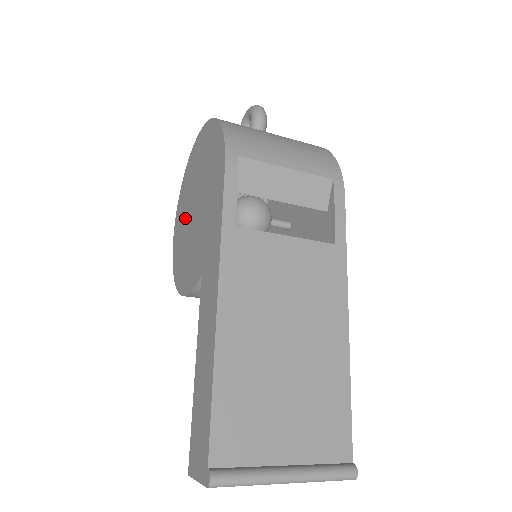
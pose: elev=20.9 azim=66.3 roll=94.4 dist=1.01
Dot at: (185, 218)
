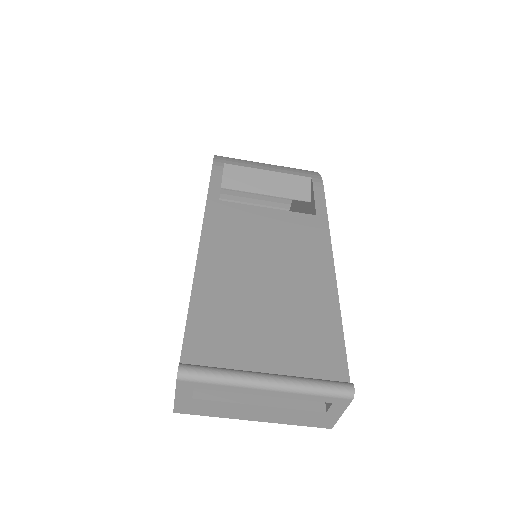
Dot at: occluded
